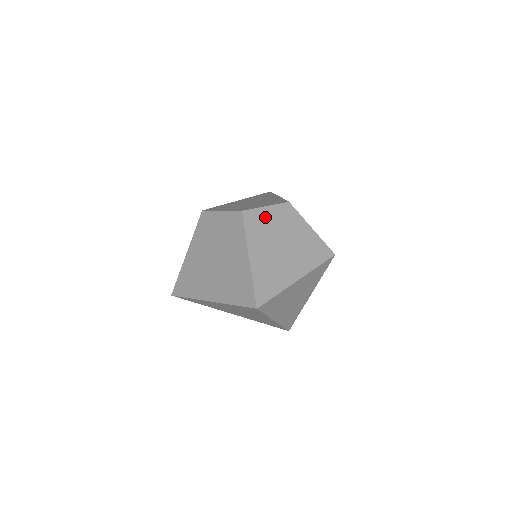
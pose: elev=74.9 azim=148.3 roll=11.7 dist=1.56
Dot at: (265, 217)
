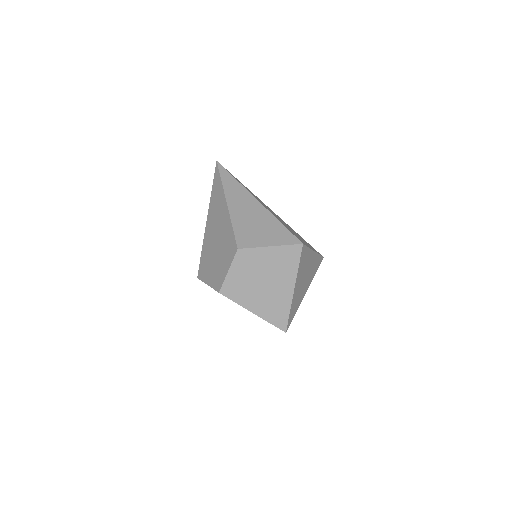
Dot at: (235, 279)
